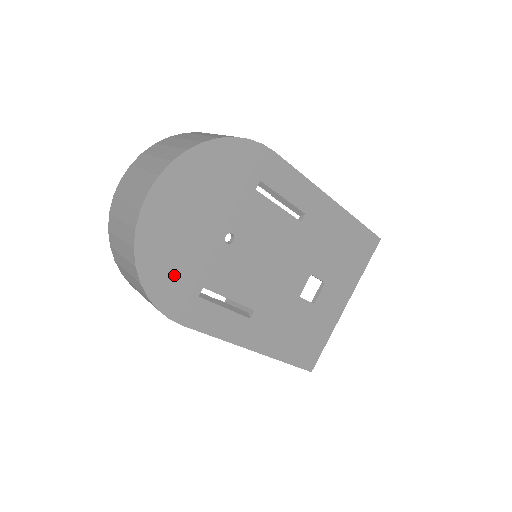
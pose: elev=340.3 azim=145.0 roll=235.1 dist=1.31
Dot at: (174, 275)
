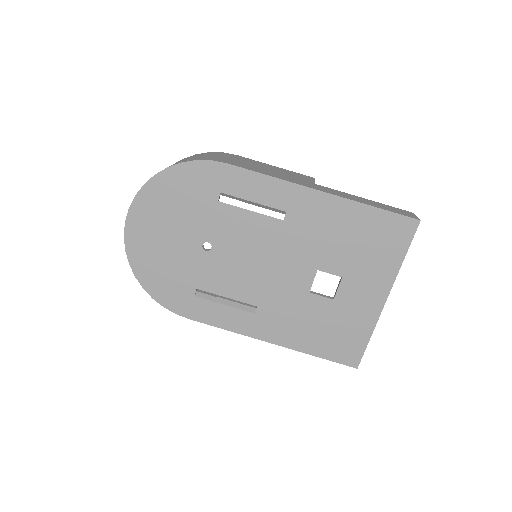
Dot at: (167, 280)
